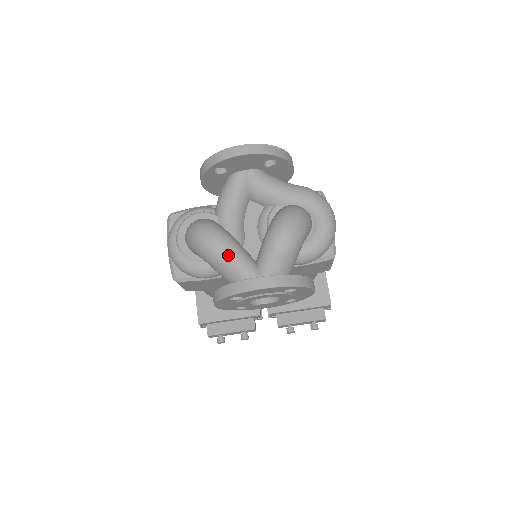
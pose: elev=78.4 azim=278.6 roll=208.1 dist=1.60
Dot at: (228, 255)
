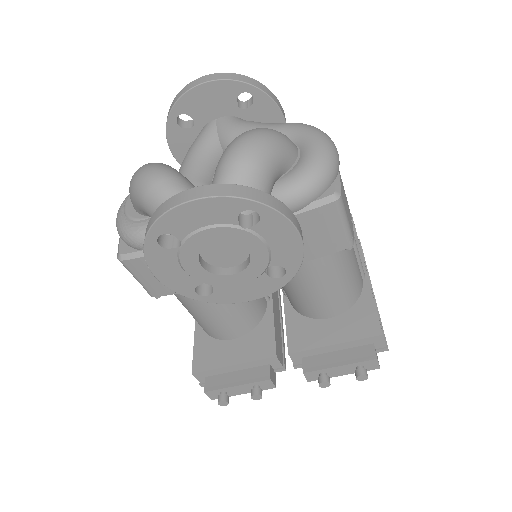
Dot at: (163, 185)
